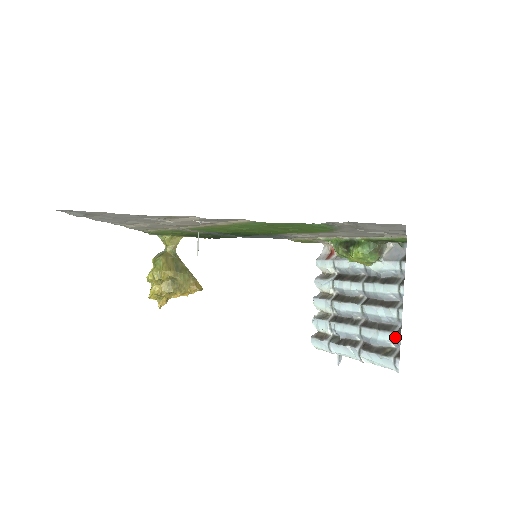
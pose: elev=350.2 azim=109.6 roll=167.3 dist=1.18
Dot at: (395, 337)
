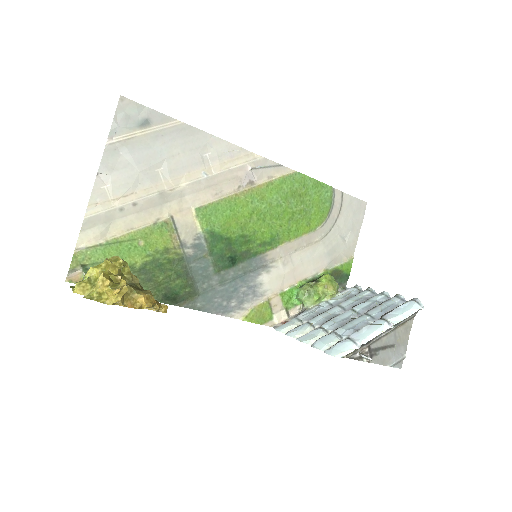
Dot at: (397, 297)
